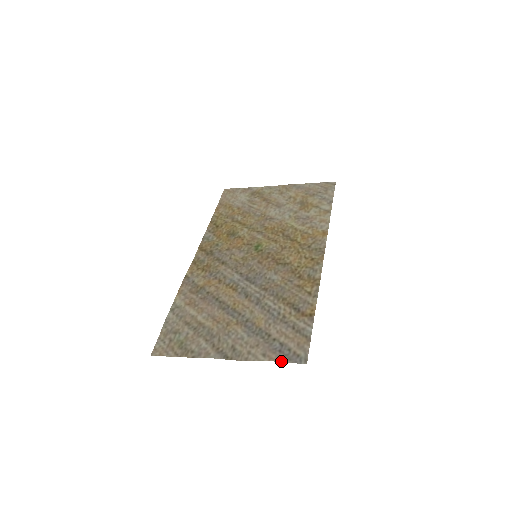
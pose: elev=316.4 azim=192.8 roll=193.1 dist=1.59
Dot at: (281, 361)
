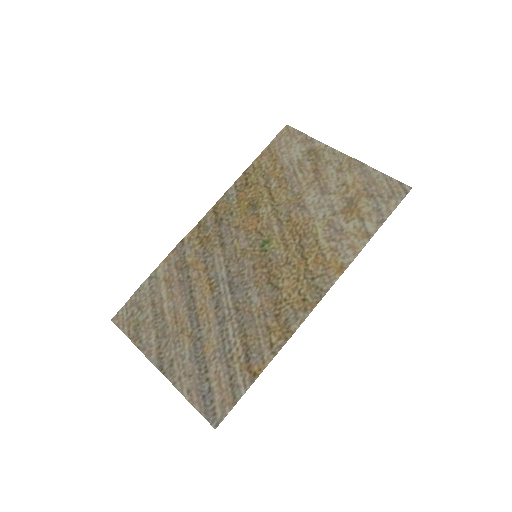
Dot at: (197, 409)
